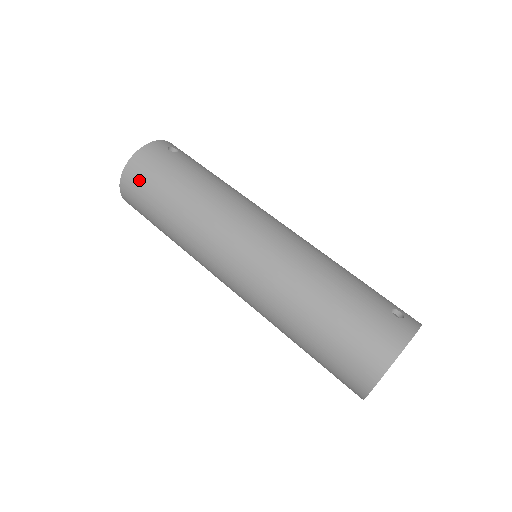
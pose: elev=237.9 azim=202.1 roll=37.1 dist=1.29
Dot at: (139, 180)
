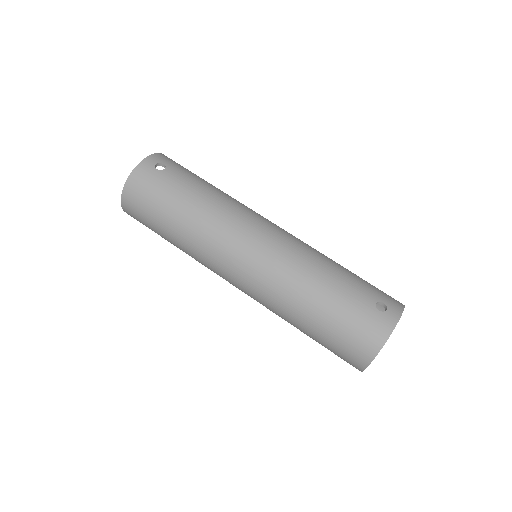
Dot at: (138, 206)
